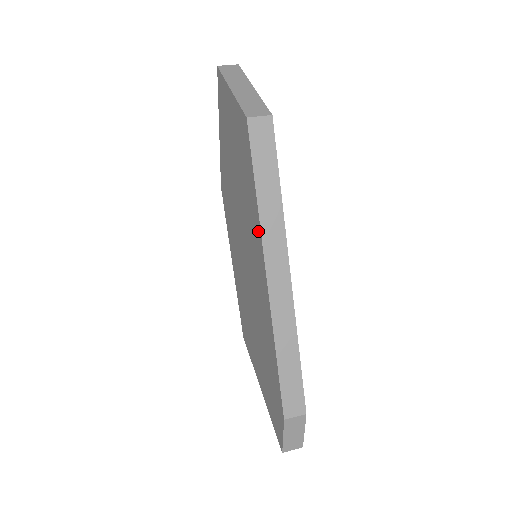
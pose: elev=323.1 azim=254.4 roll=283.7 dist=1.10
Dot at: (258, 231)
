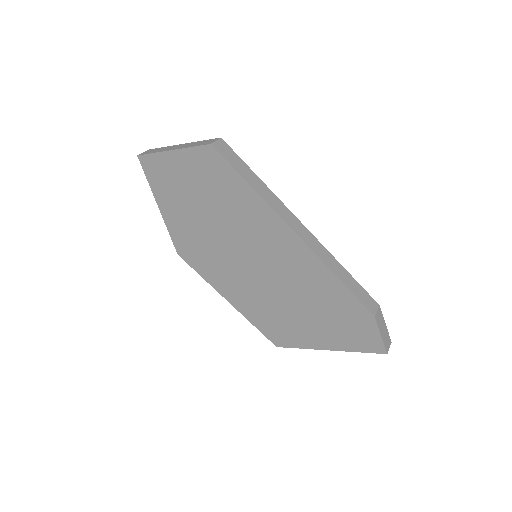
Dot at: (265, 210)
